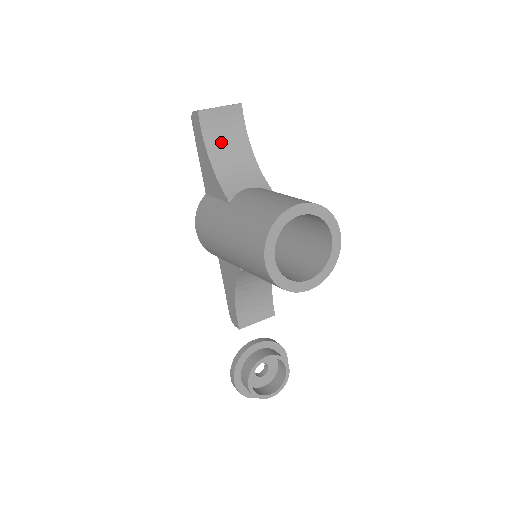
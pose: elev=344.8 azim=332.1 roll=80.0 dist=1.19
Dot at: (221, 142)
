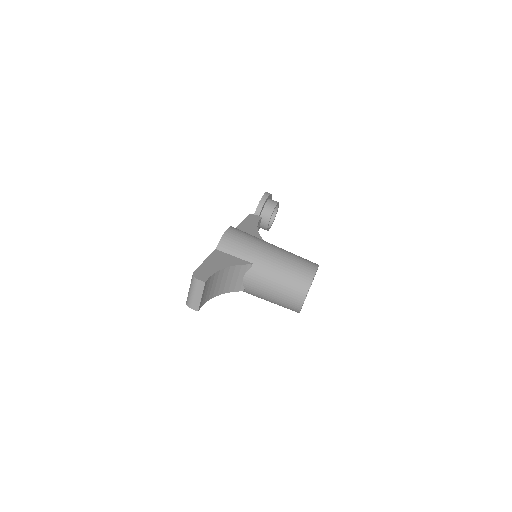
Dot at: (212, 290)
